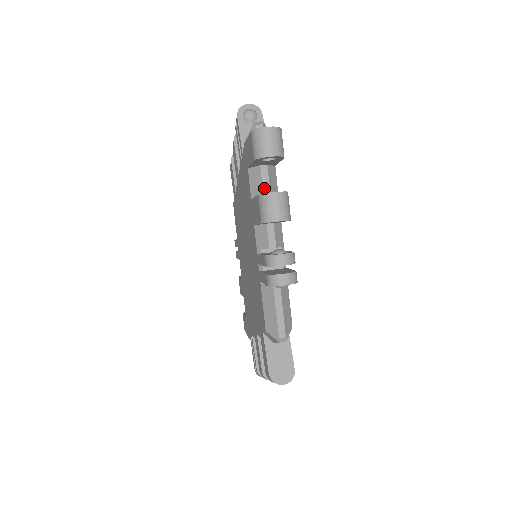
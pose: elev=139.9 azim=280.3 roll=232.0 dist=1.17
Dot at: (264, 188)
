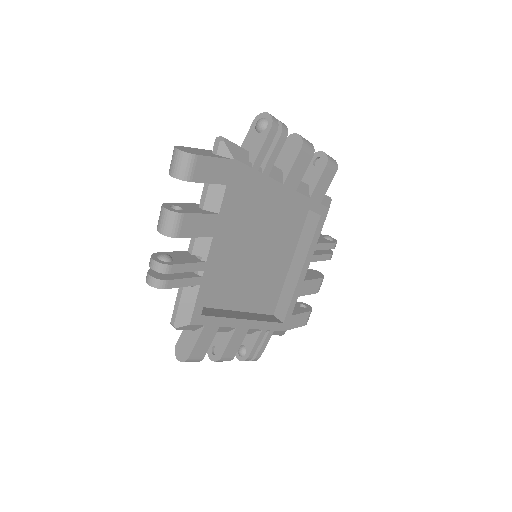
Dot at: (201, 200)
